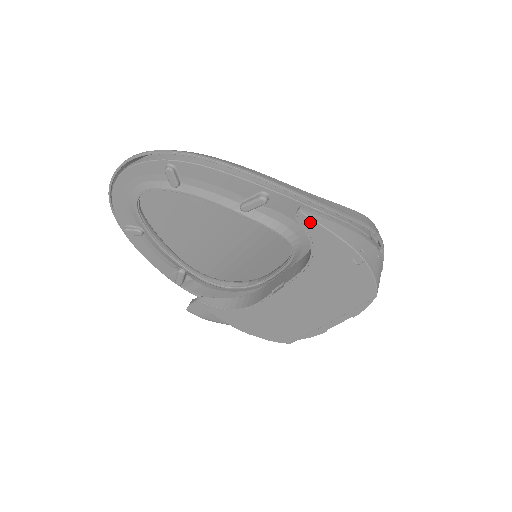
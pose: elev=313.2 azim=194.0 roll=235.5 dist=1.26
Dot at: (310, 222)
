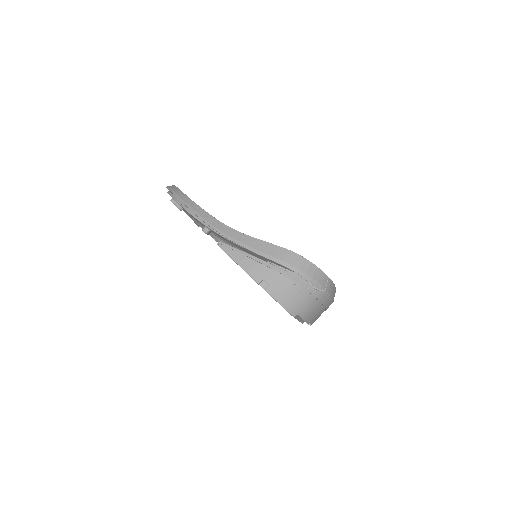
Dot at: (226, 253)
